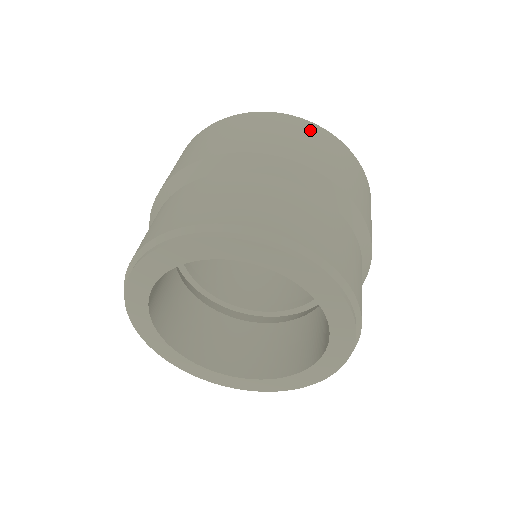
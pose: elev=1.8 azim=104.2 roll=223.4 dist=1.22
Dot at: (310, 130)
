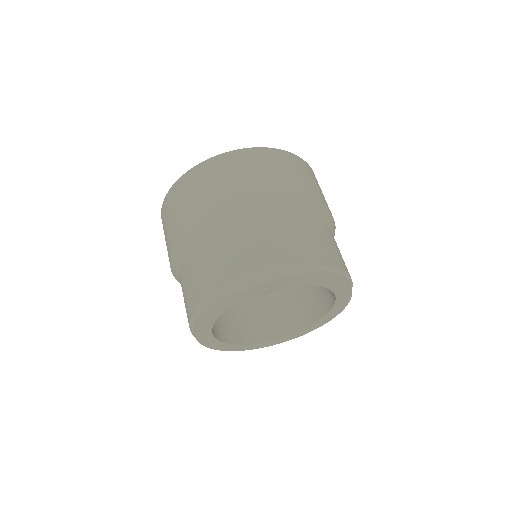
Dot at: occluded
